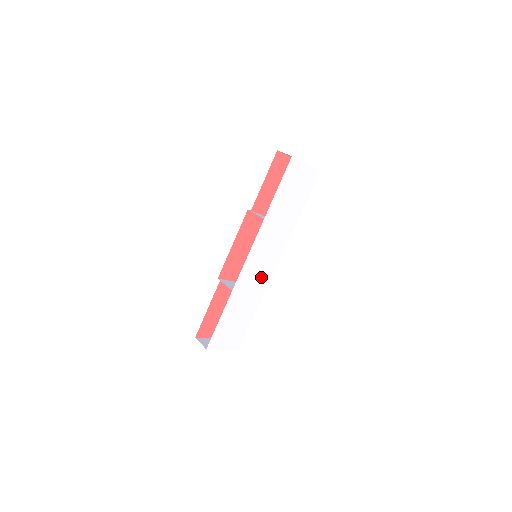
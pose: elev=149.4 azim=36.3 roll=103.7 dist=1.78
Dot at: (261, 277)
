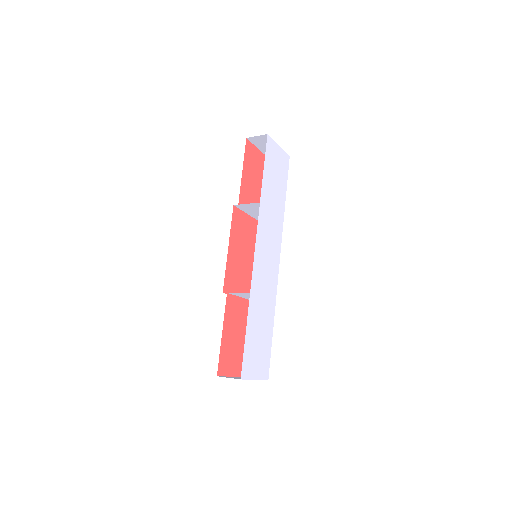
Dot at: (270, 277)
